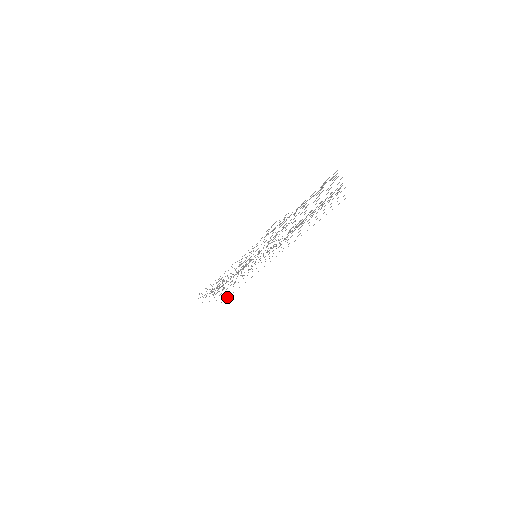
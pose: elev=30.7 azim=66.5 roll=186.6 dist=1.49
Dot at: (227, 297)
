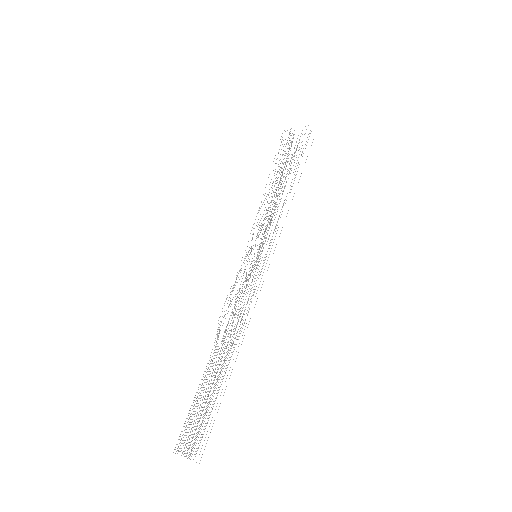
Dot at: occluded
